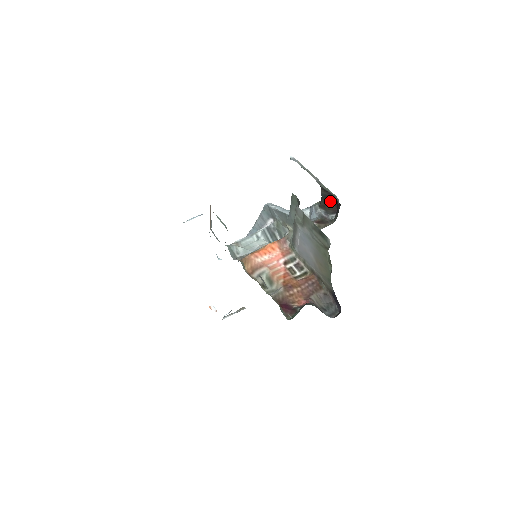
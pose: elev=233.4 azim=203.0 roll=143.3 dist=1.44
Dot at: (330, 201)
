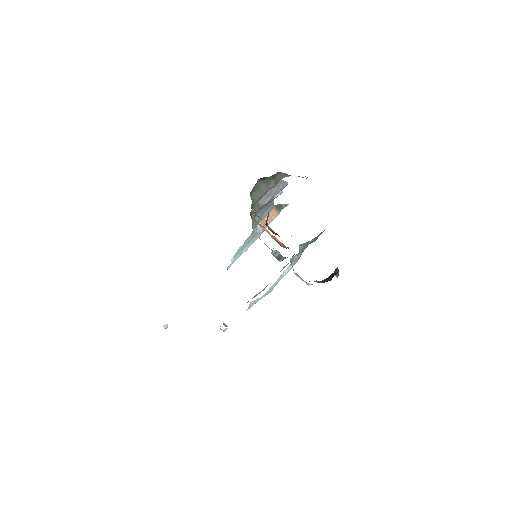
Dot at: occluded
